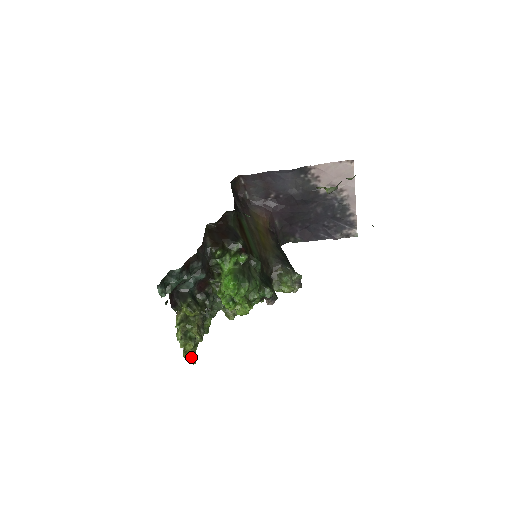
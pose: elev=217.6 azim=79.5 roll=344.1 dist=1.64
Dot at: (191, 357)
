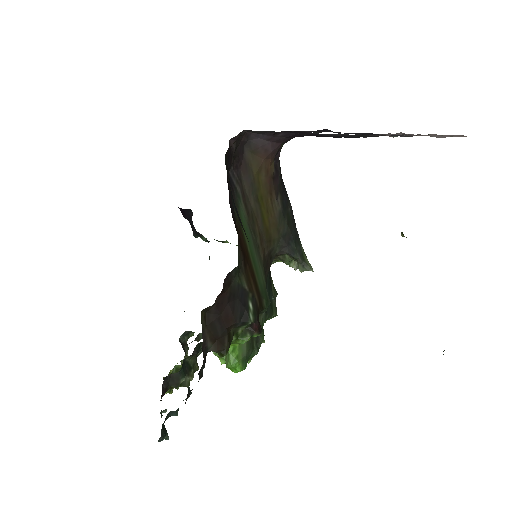
Dot at: occluded
